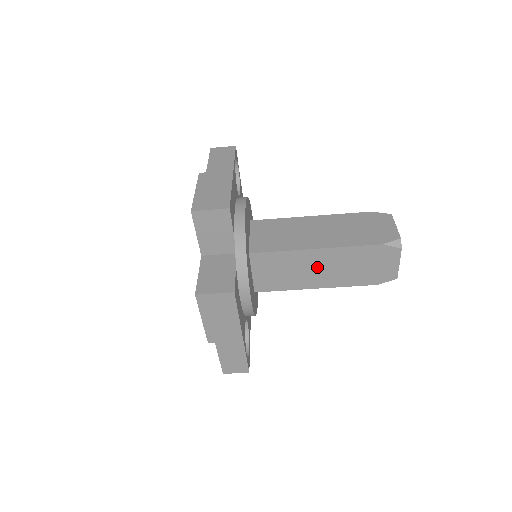
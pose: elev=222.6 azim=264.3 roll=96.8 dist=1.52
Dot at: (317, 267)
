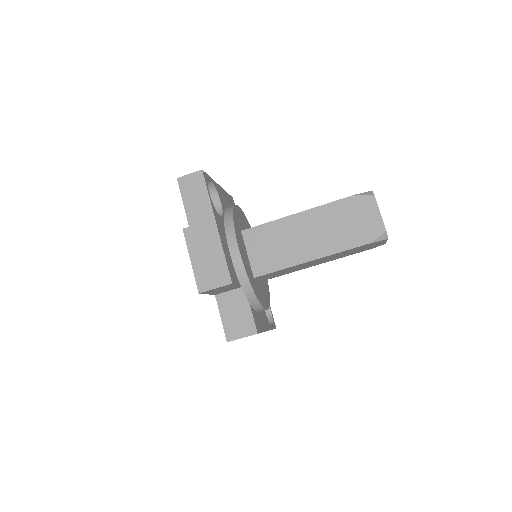
Dot at: occluded
